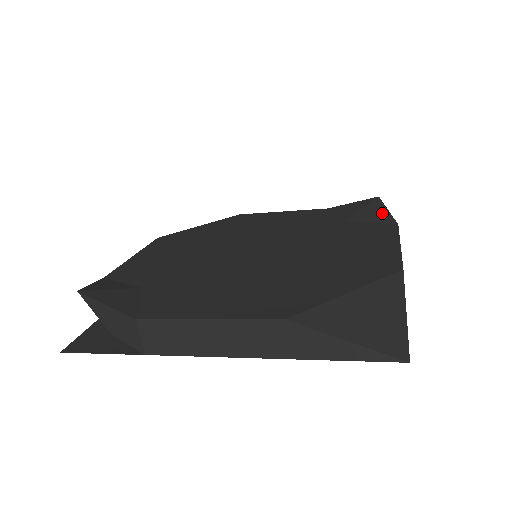
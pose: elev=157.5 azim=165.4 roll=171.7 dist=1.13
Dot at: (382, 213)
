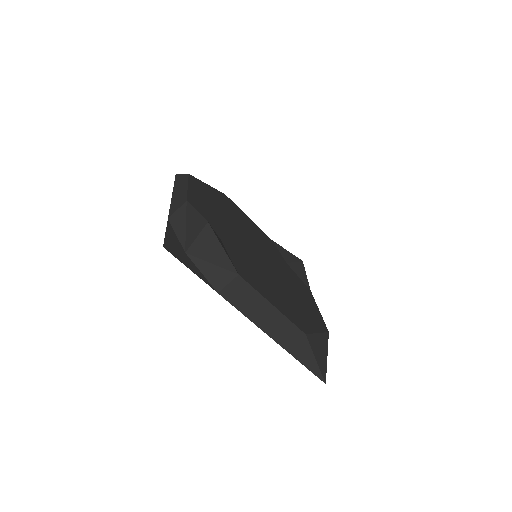
Dot at: (304, 275)
